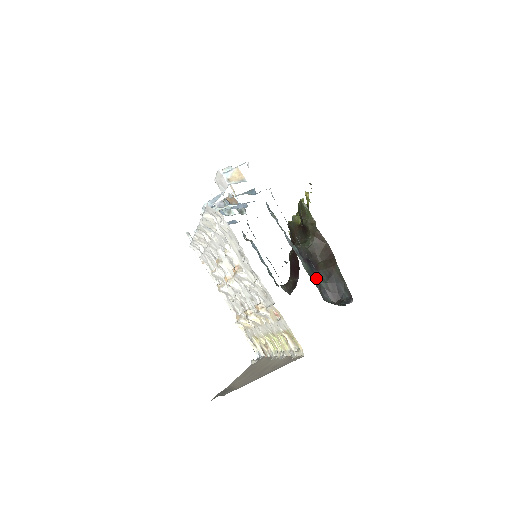
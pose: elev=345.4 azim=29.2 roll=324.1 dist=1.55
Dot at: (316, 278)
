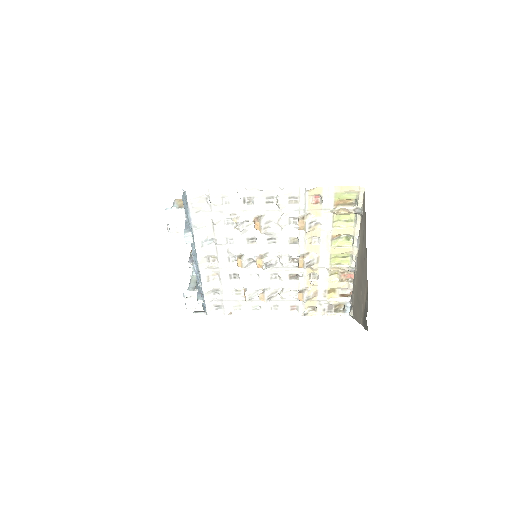
Dot at: occluded
